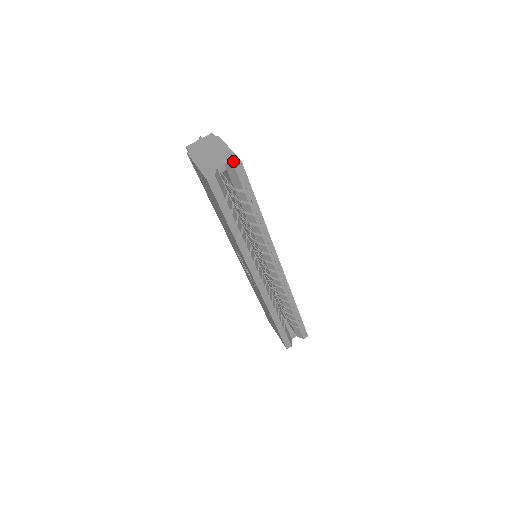
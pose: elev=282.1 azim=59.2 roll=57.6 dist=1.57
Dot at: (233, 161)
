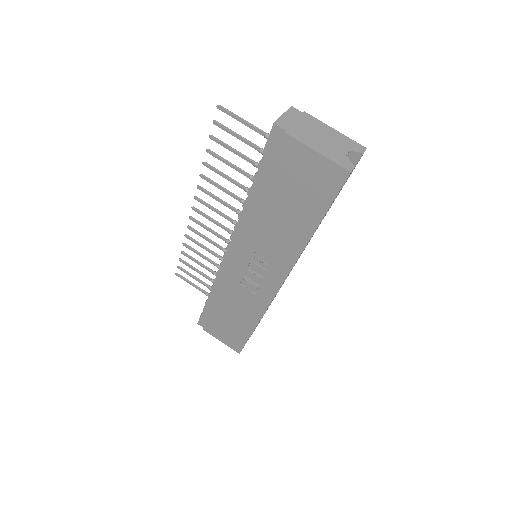
Dot at: (358, 148)
